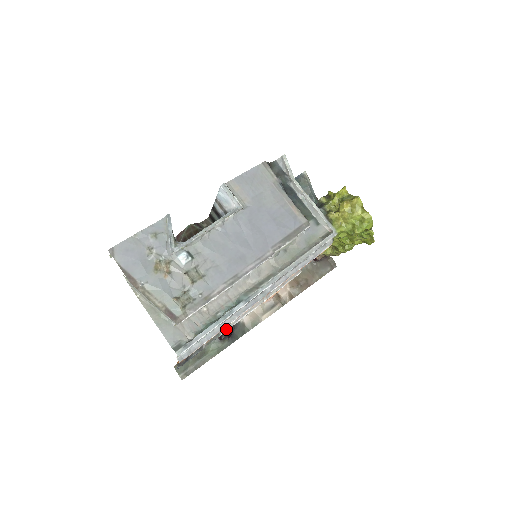
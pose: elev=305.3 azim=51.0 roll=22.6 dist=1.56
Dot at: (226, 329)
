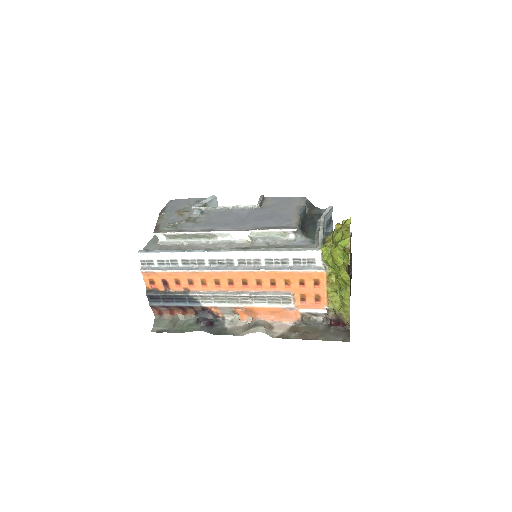
Dot at: (196, 293)
